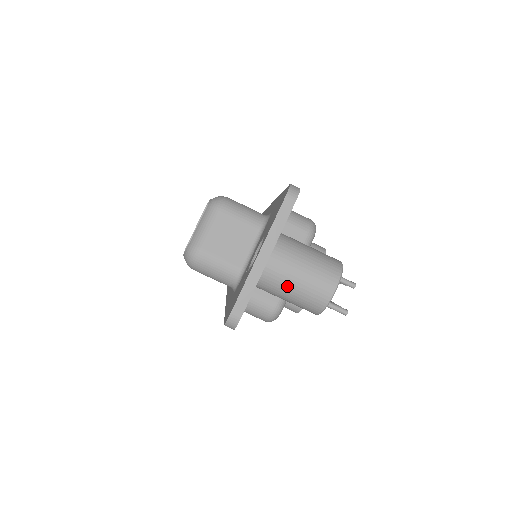
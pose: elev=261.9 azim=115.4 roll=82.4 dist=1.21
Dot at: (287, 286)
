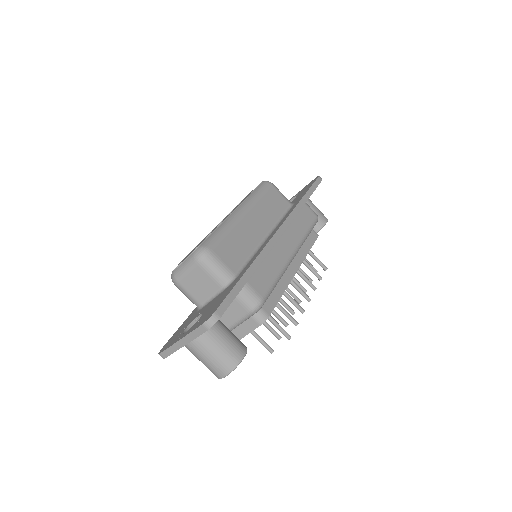
Dot at: (197, 358)
